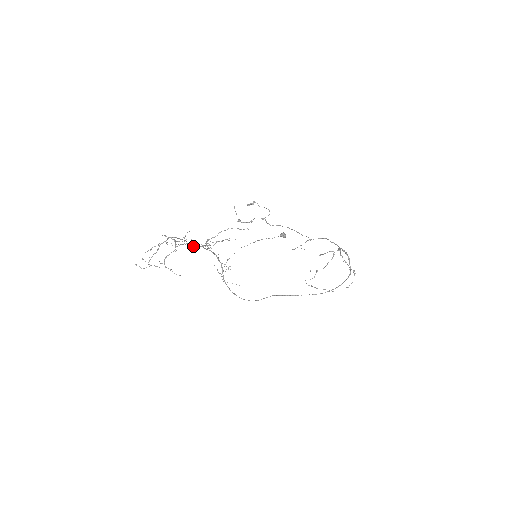
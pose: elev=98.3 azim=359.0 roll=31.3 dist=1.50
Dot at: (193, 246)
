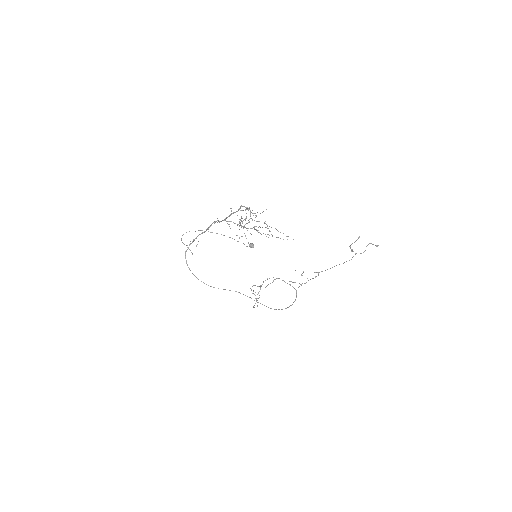
Dot at: occluded
